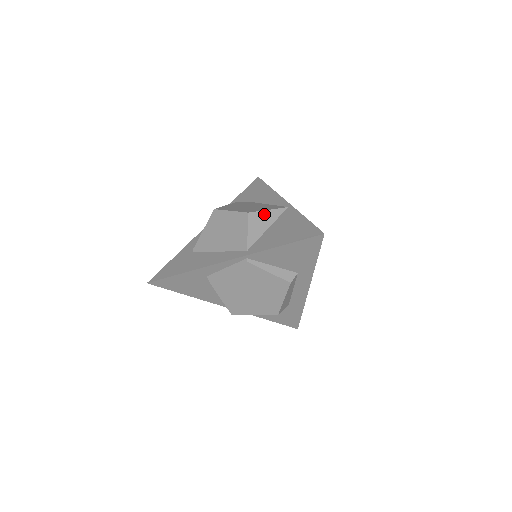
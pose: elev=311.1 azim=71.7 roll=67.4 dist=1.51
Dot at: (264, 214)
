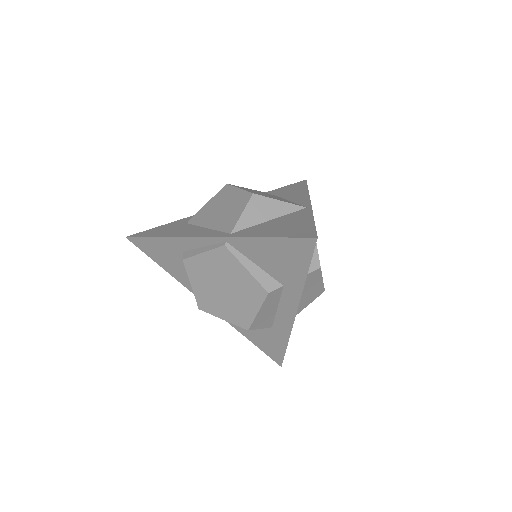
Dot at: (272, 203)
